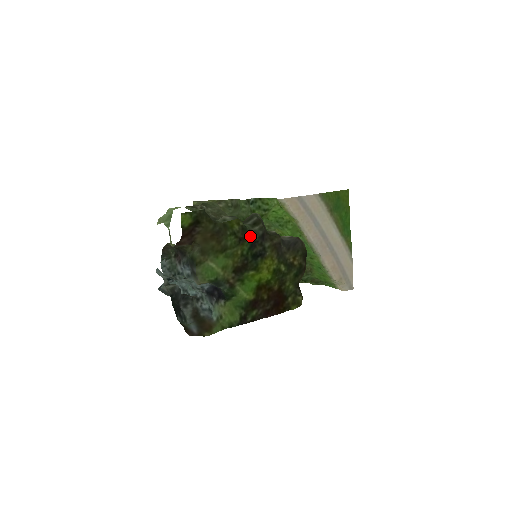
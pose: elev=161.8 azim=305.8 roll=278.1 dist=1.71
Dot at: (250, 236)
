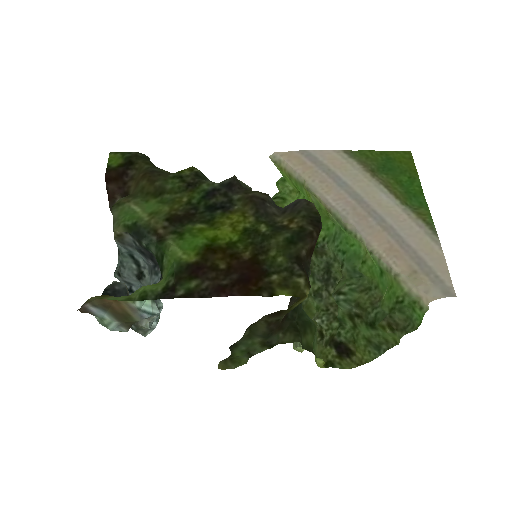
Dot at: (206, 183)
